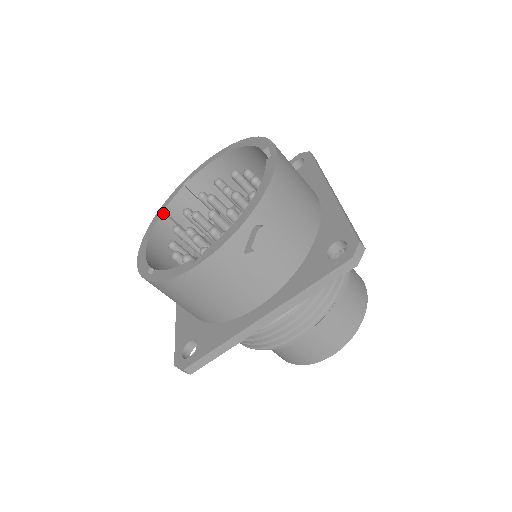
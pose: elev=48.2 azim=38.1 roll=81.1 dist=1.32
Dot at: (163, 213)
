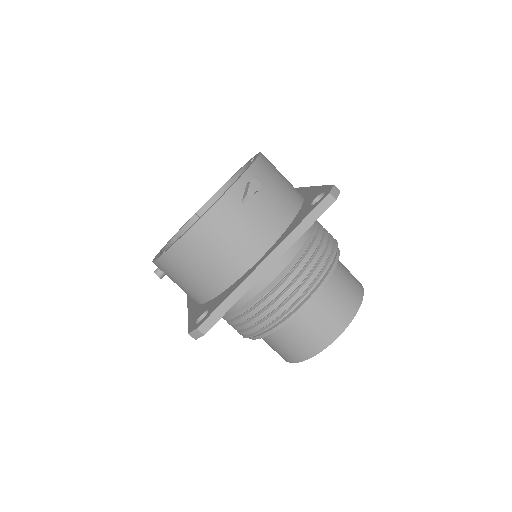
Dot at: (173, 240)
